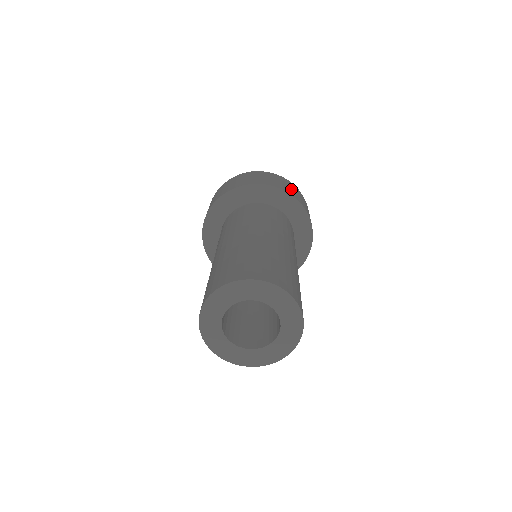
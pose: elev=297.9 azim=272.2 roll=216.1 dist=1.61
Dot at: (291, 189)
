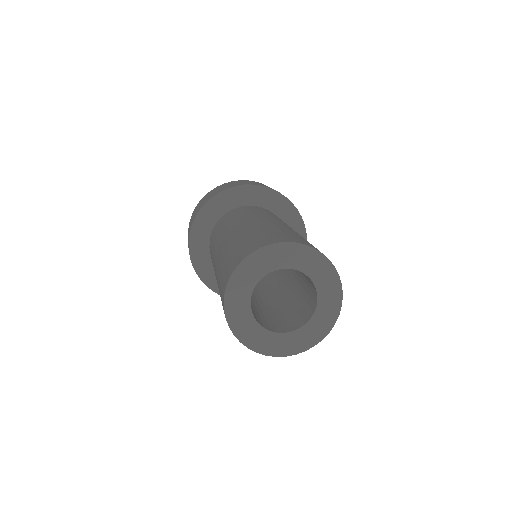
Dot at: occluded
